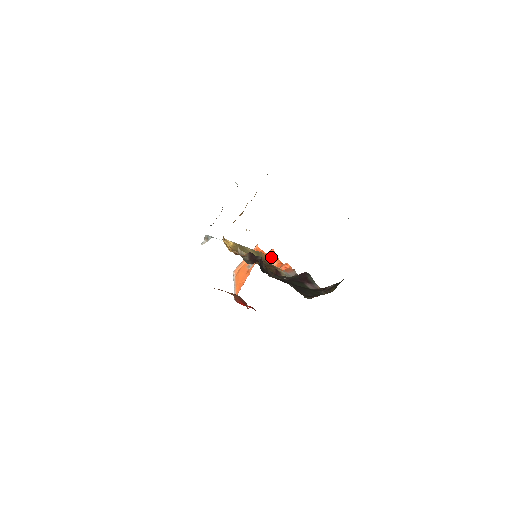
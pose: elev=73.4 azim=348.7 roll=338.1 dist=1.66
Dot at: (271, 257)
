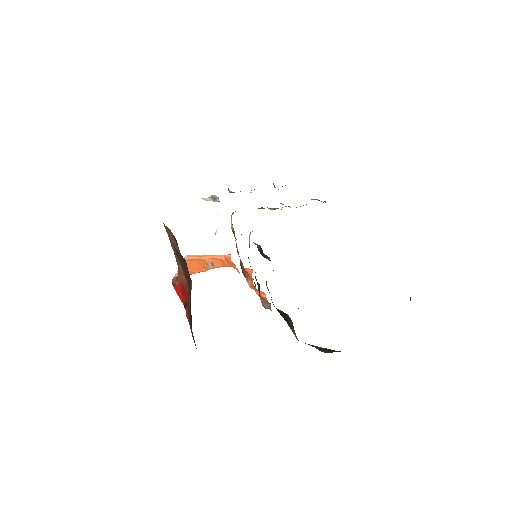
Dot at: (248, 274)
